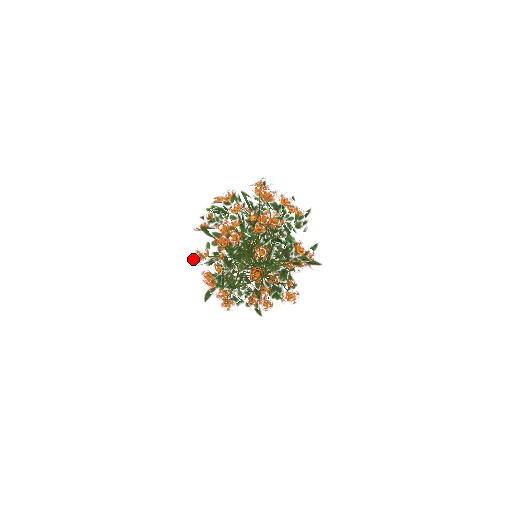
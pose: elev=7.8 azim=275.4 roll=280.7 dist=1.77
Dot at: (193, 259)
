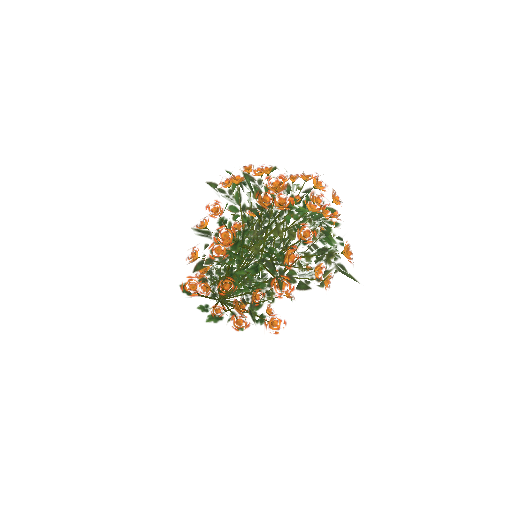
Dot at: (204, 210)
